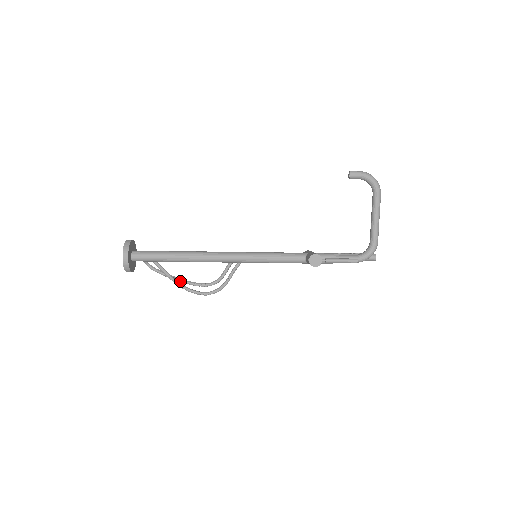
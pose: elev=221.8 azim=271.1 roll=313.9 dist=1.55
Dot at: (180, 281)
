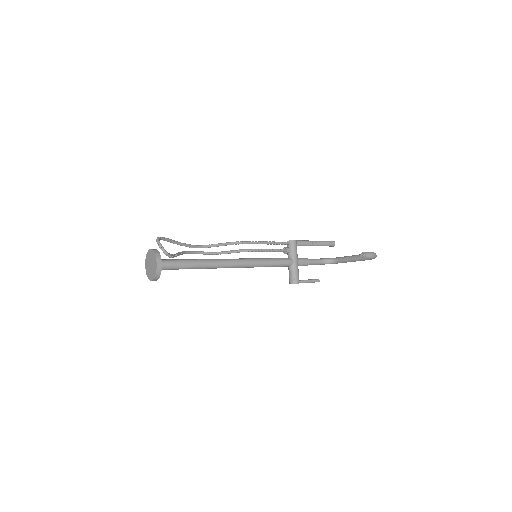
Dot at: occluded
